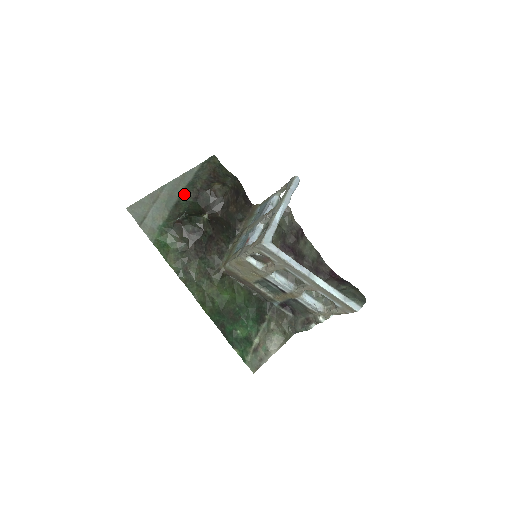
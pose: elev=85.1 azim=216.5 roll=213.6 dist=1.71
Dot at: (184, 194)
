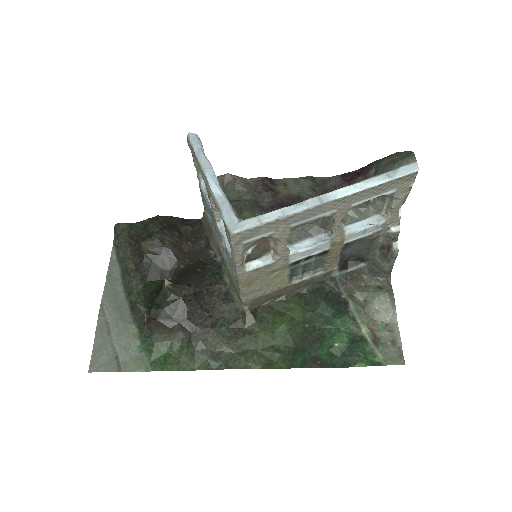
Dot at: (128, 290)
